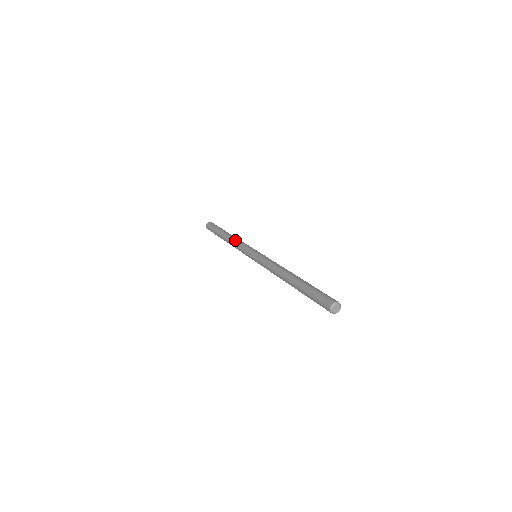
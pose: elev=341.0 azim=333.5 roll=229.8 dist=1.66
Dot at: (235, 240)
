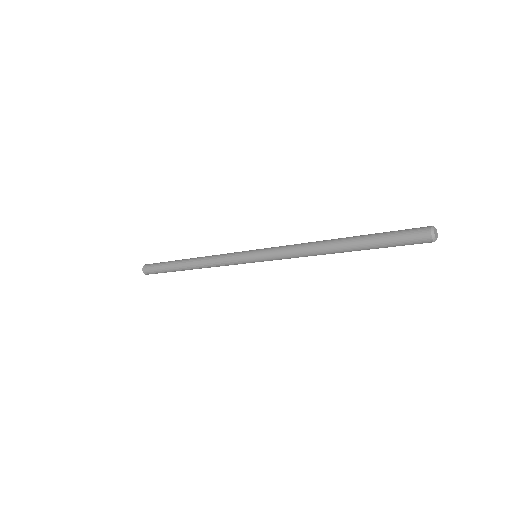
Dot at: (213, 255)
